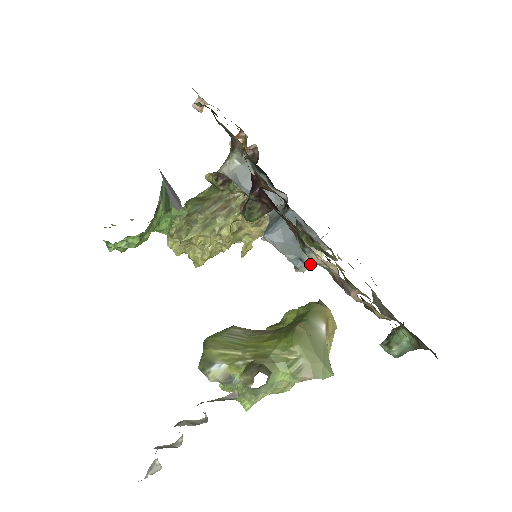
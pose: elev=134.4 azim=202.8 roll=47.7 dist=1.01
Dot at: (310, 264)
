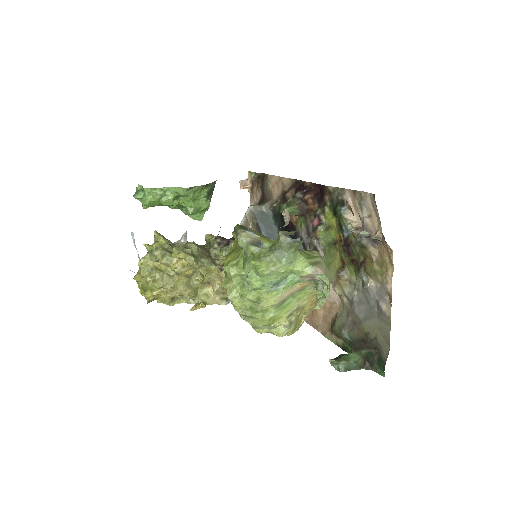
Dot at: occluded
